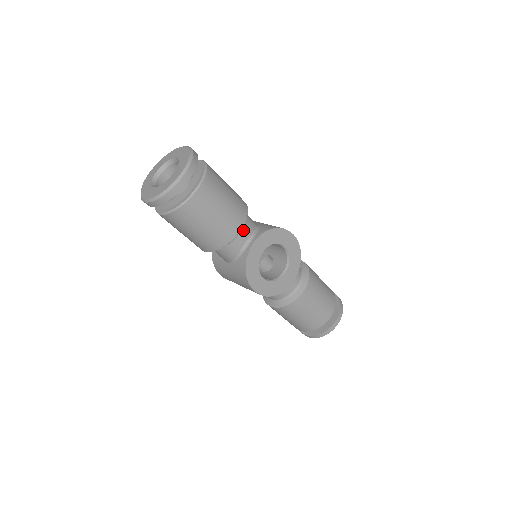
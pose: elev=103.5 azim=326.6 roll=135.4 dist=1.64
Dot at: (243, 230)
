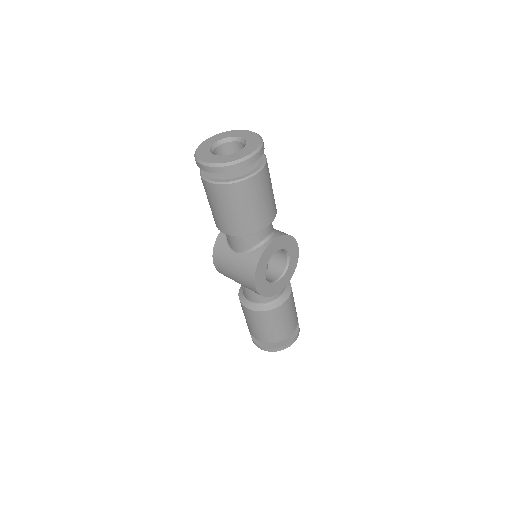
Dot at: occluded
